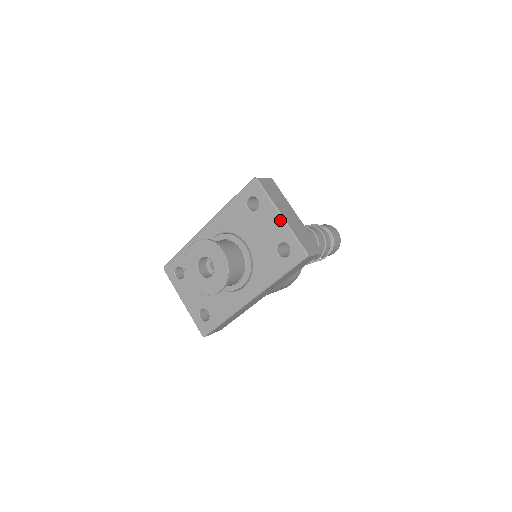
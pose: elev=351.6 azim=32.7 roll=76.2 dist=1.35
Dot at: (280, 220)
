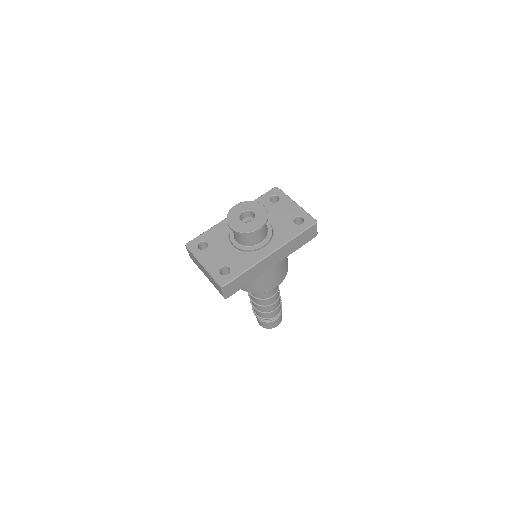
Dot at: (296, 205)
